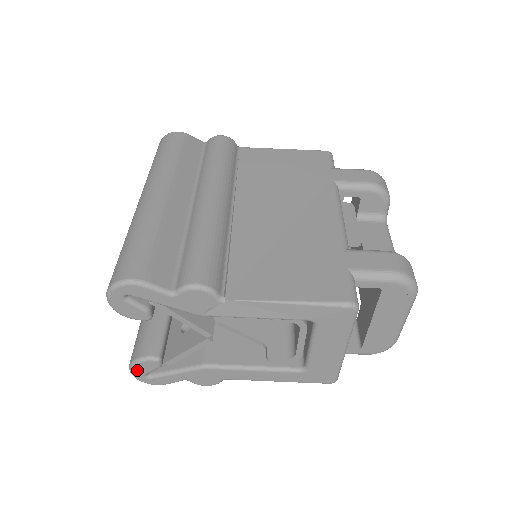
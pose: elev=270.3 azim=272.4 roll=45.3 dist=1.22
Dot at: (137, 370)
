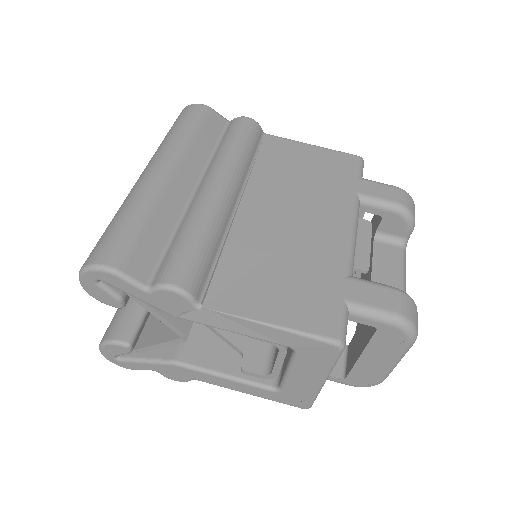
Dot at: (106, 350)
